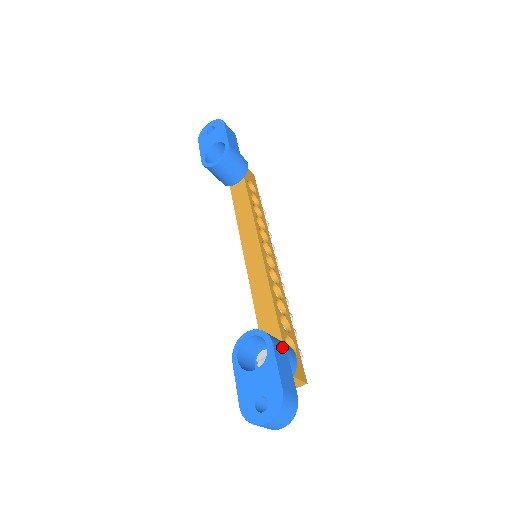
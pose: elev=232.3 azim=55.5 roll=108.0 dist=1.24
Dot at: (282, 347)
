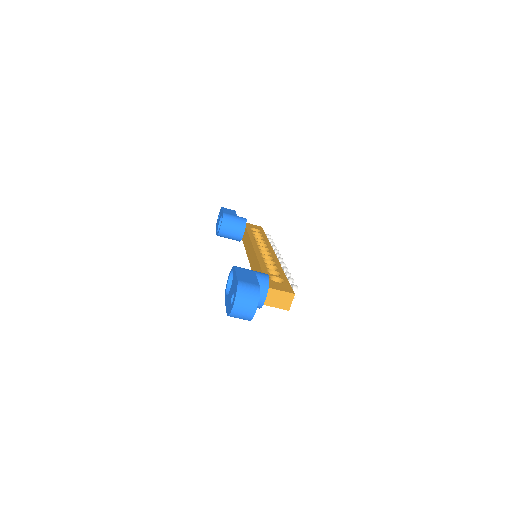
Dot at: (249, 270)
